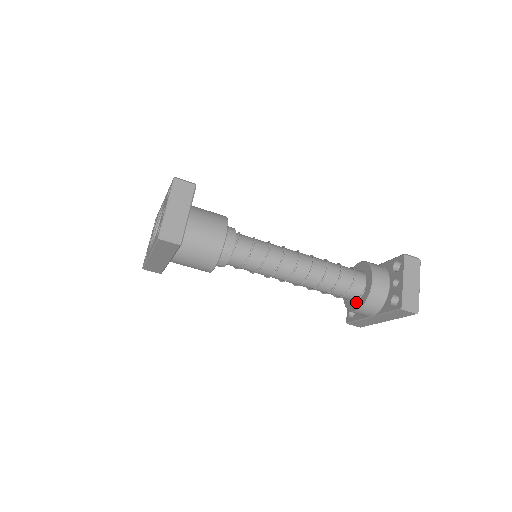
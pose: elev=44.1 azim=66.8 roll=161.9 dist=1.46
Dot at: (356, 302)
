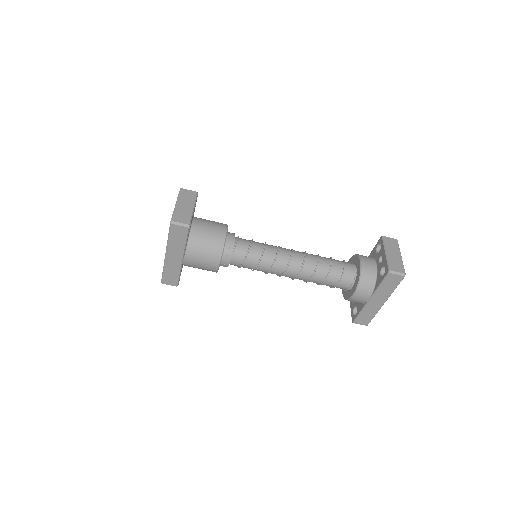
Dot at: (352, 288)
